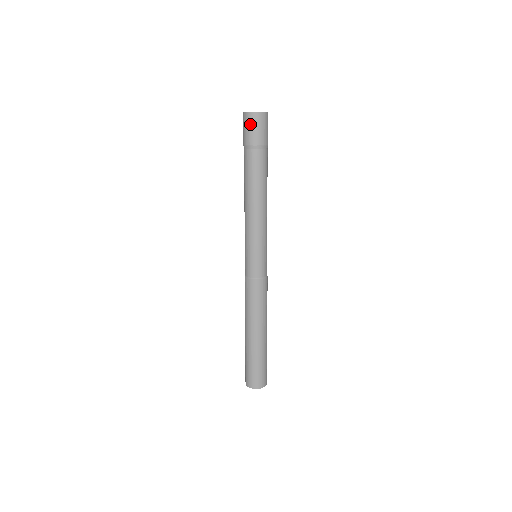
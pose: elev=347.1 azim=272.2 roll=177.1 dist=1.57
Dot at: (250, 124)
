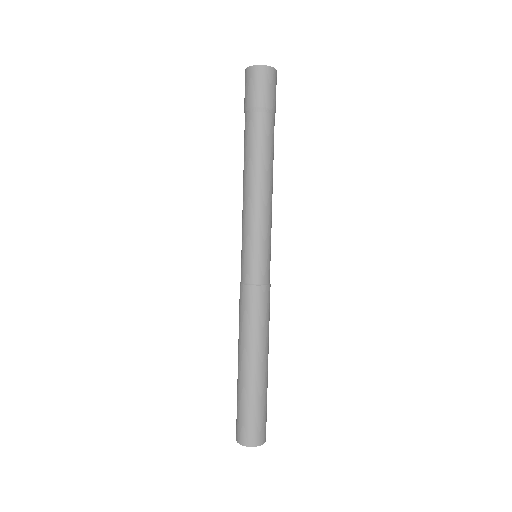
Dot at: (265, 80)
